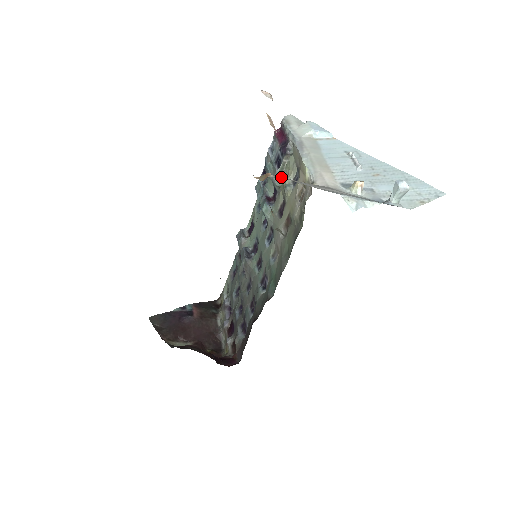
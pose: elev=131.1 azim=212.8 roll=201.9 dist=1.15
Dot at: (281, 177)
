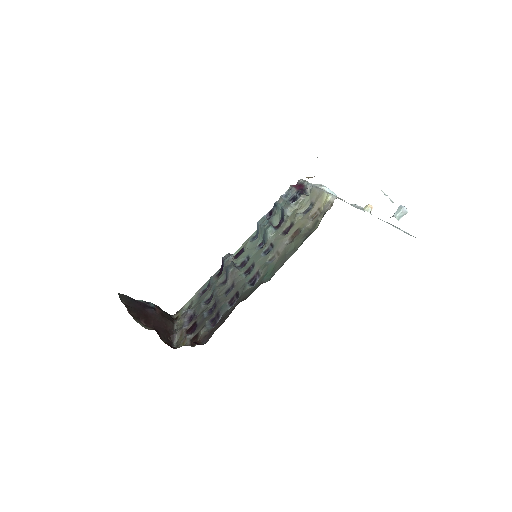
Dot at: occluded
